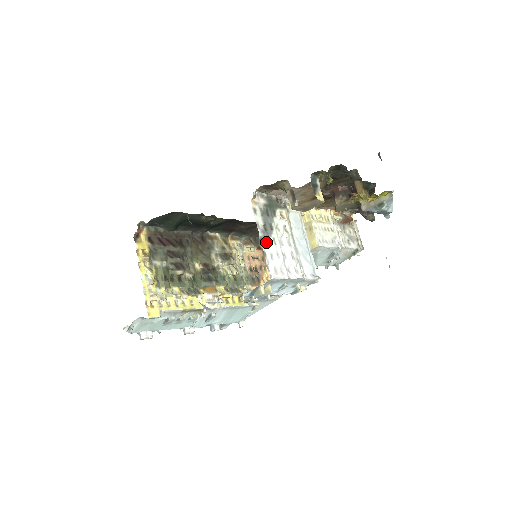
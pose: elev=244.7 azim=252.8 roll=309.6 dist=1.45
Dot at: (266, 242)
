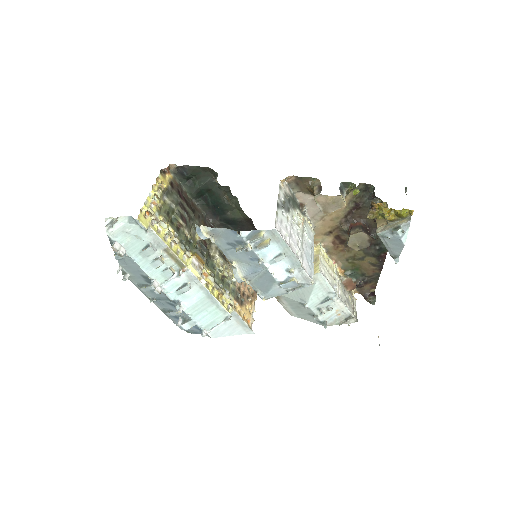
Dot at: (281, 210)
